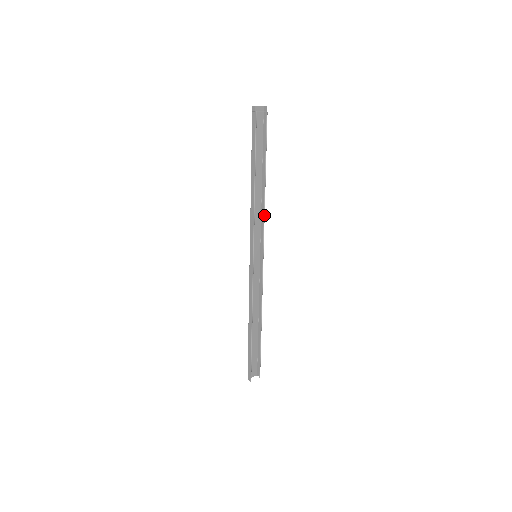
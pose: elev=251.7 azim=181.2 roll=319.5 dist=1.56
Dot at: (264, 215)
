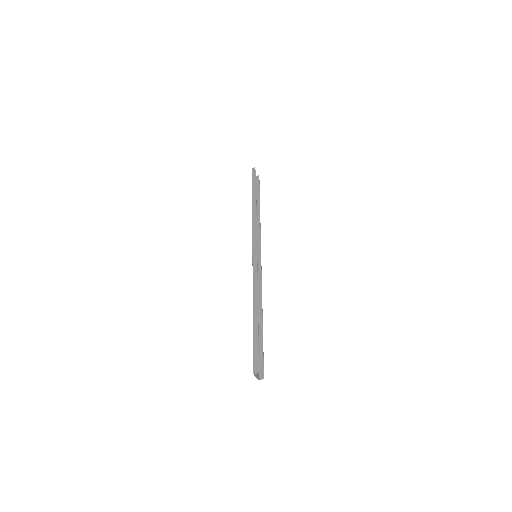
Dot at: (260, 231)
